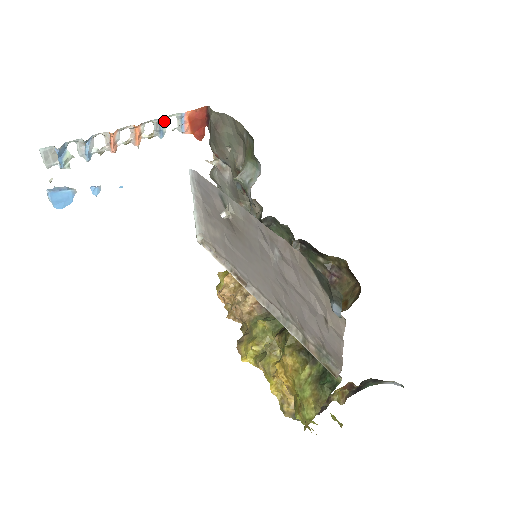
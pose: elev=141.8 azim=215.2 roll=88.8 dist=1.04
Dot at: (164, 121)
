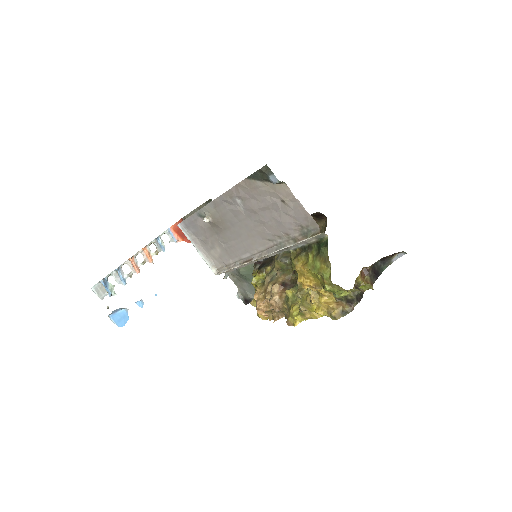
Dot at: (160, 239)
